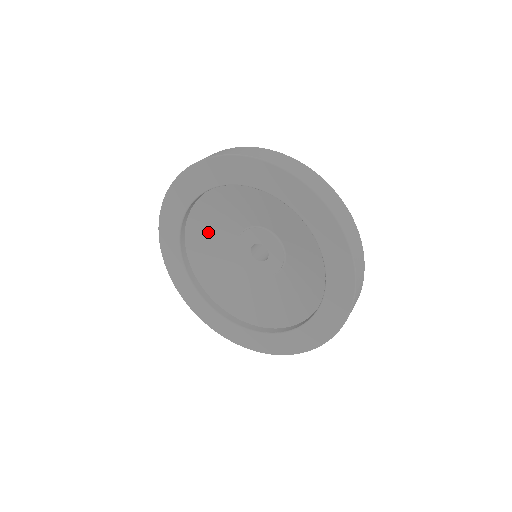
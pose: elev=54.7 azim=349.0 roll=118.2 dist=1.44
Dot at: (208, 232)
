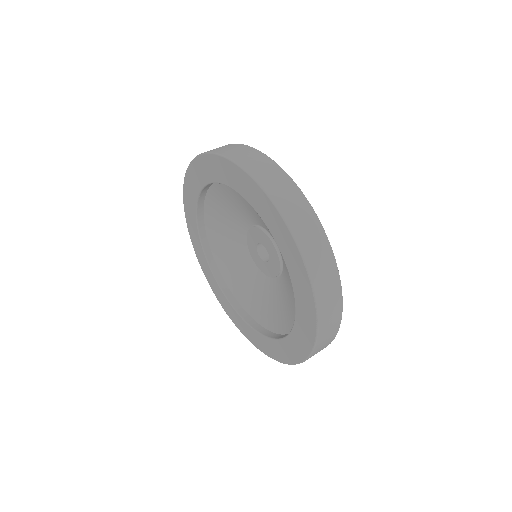
Dot at: (230, 256)
